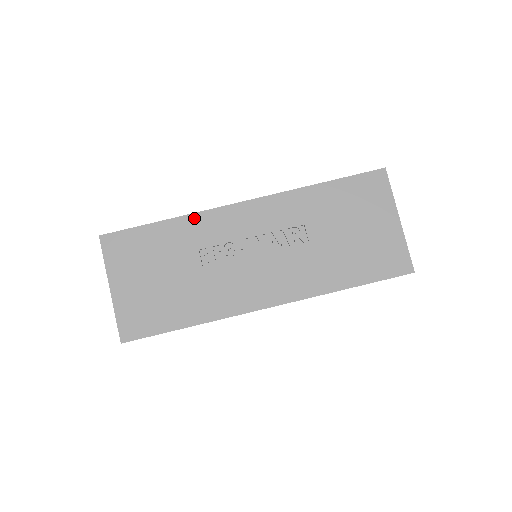
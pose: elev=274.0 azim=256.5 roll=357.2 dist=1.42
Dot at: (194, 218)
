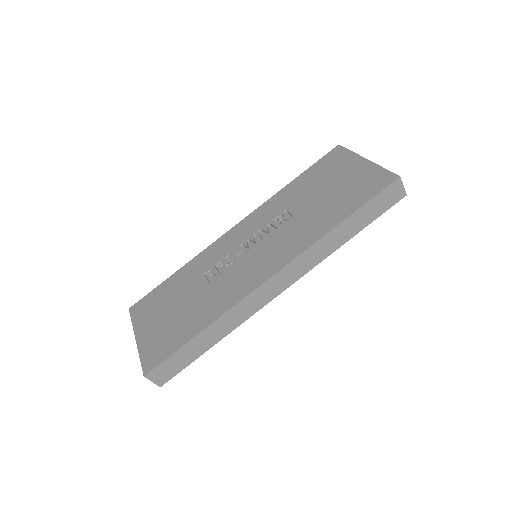
Dot at: (198, 257)
